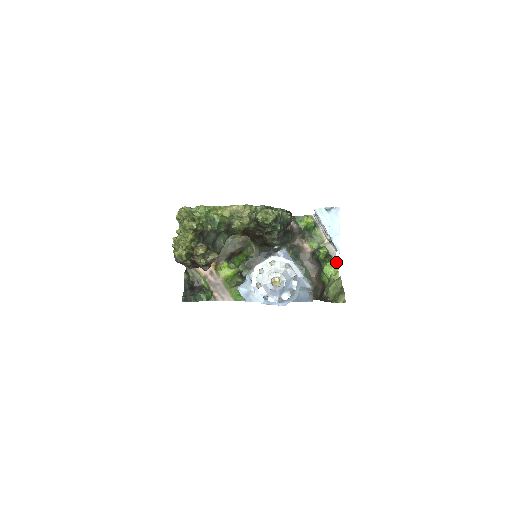
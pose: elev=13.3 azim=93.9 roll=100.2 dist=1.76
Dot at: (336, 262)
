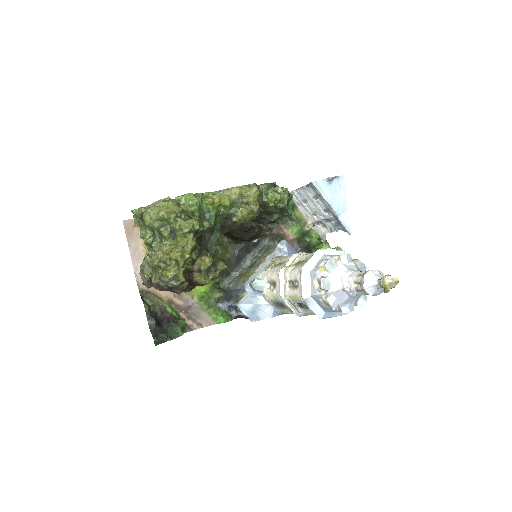
Dot at: (329, 246)
